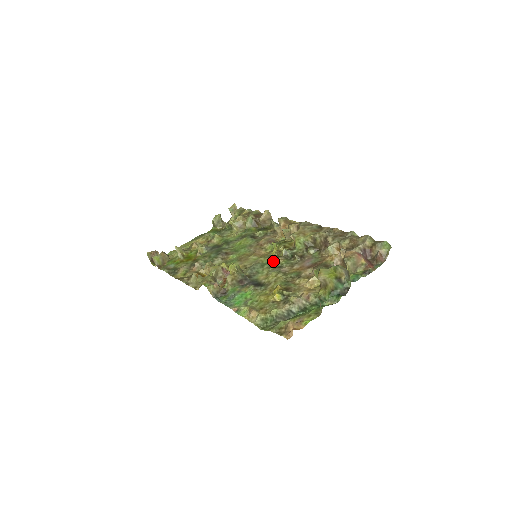
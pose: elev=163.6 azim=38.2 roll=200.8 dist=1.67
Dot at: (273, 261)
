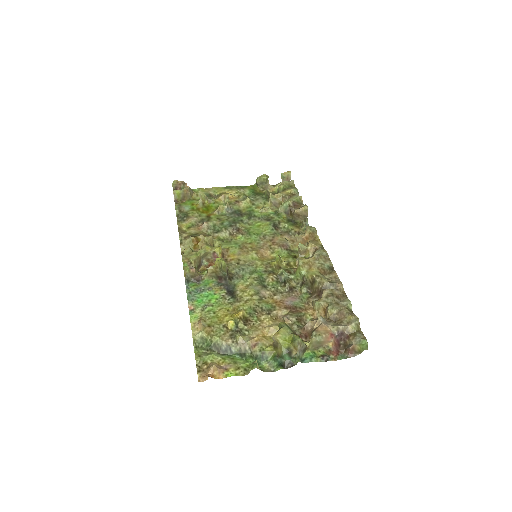
Dot at: (265, 274)
